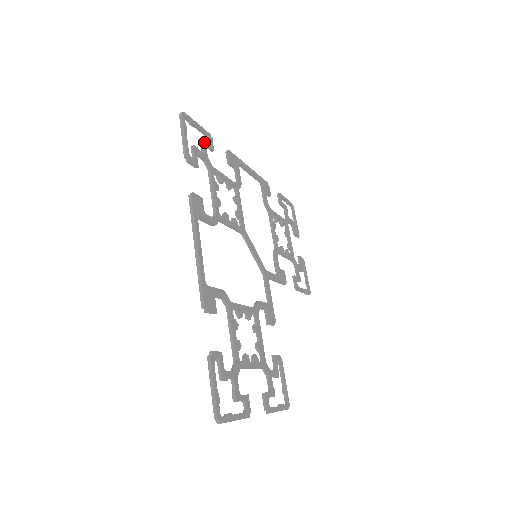
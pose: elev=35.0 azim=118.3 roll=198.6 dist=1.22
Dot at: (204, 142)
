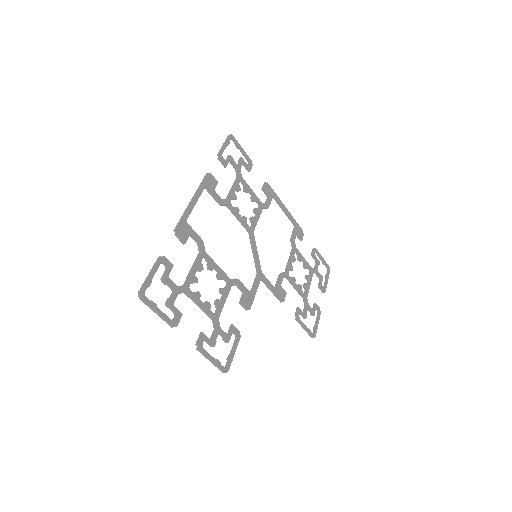
Dot at: (242, 161)
